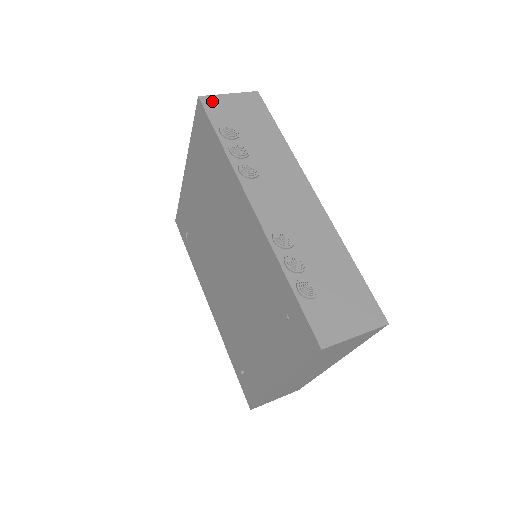
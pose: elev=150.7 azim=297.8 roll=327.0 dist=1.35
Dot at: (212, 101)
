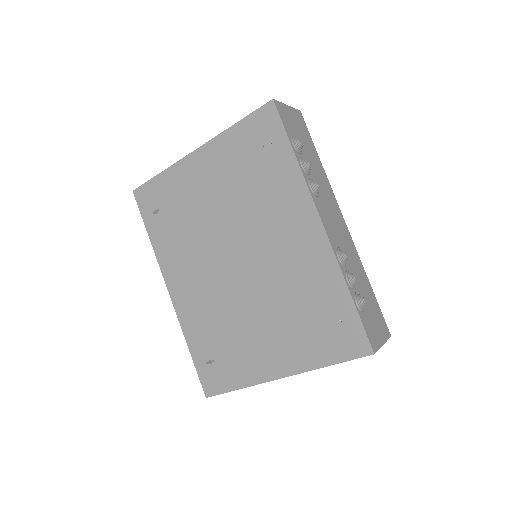
Dot at: (281, 108)
